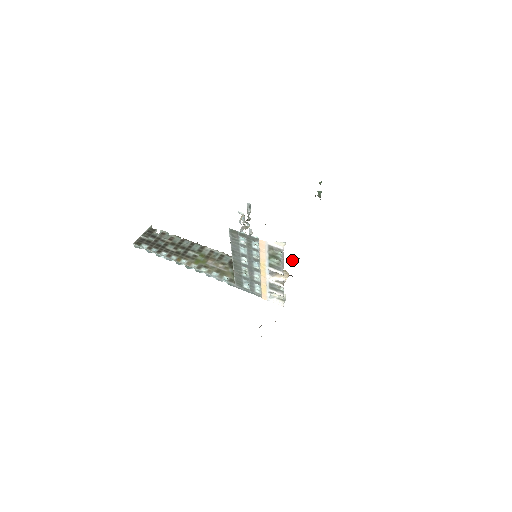
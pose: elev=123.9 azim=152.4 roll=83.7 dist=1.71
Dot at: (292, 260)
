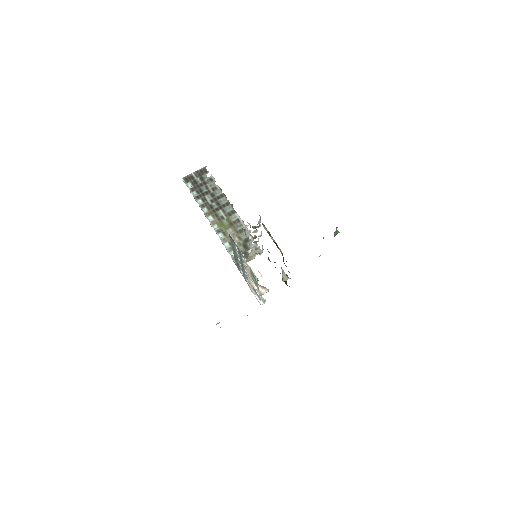
Dot at: (284, 276)
